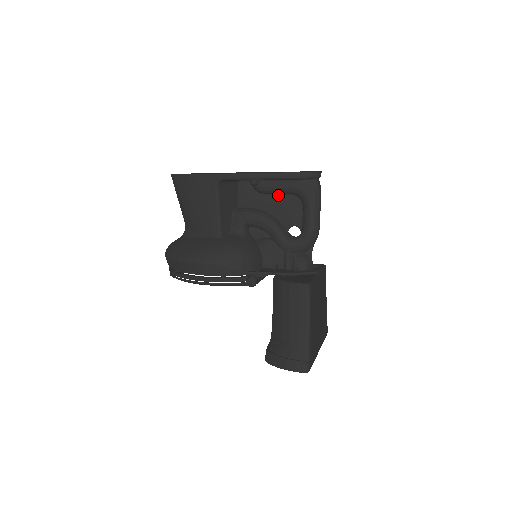
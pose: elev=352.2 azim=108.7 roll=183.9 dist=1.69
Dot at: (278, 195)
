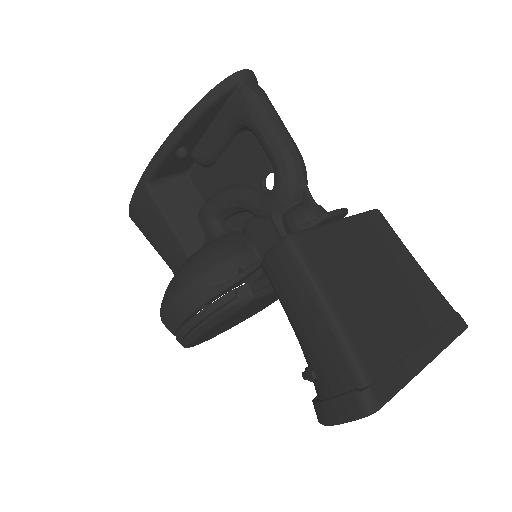
Dot at: (228, 151)
